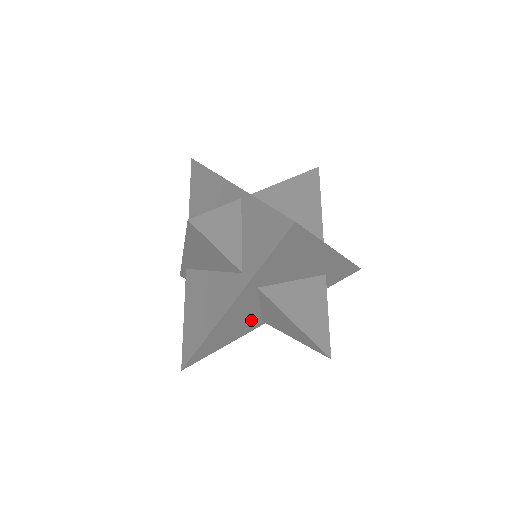
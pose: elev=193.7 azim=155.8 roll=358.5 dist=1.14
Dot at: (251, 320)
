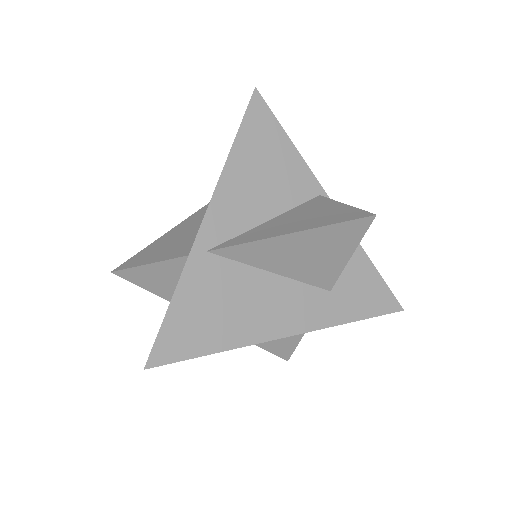
Dot at: occluded
